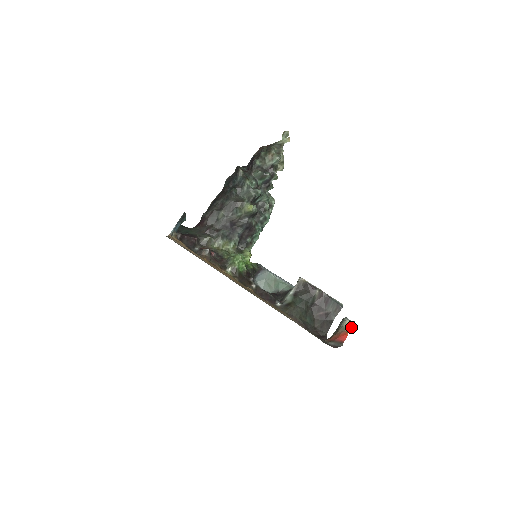
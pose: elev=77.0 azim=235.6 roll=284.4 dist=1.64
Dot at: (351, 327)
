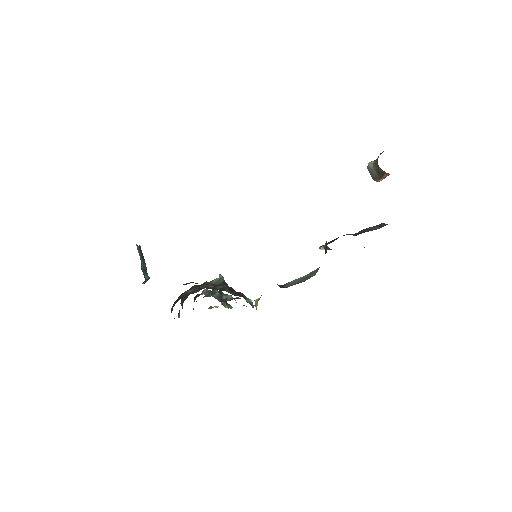
Dot at: occluded
